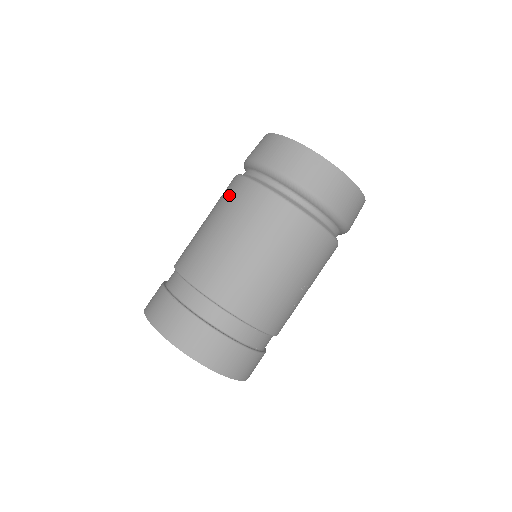
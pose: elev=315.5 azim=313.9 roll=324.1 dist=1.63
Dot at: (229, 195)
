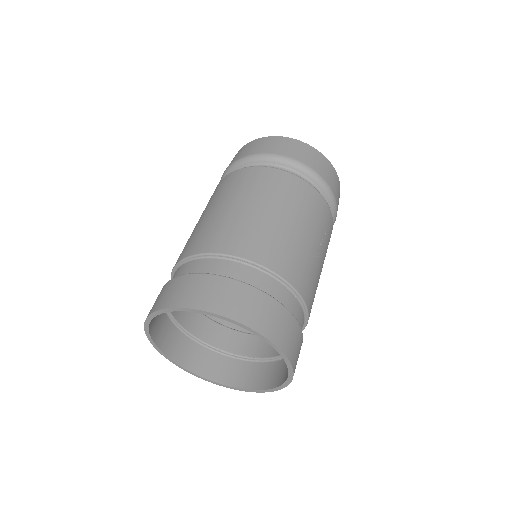
Dot at: (212, 196)
